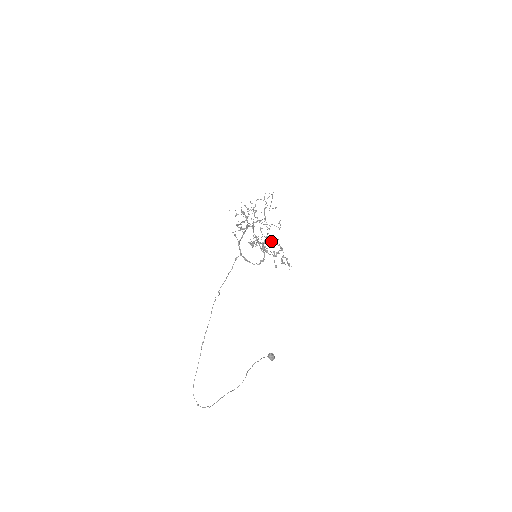
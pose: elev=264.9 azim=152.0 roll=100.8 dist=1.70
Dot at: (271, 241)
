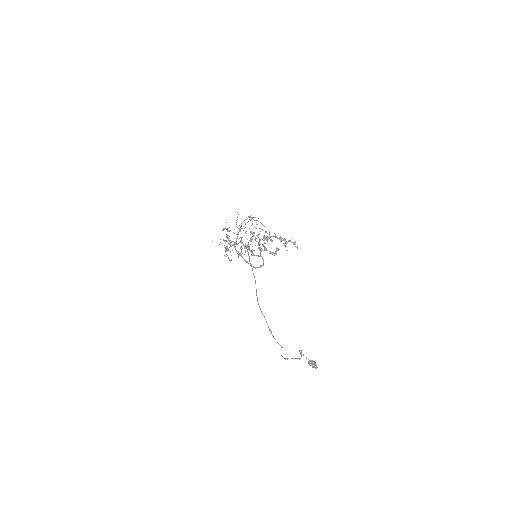
Dot at: (267, 237)
